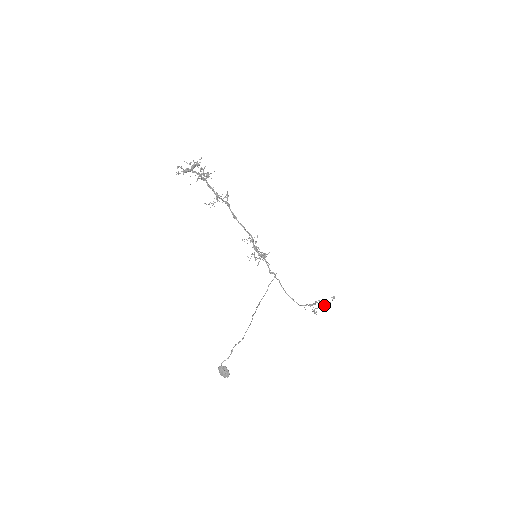
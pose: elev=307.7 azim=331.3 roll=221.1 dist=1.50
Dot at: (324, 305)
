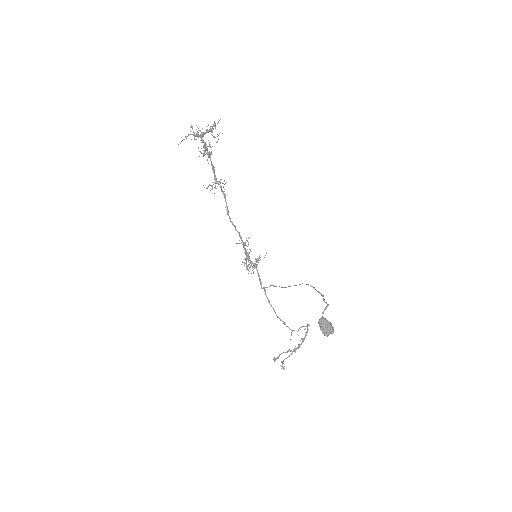
Dot at: occluded
